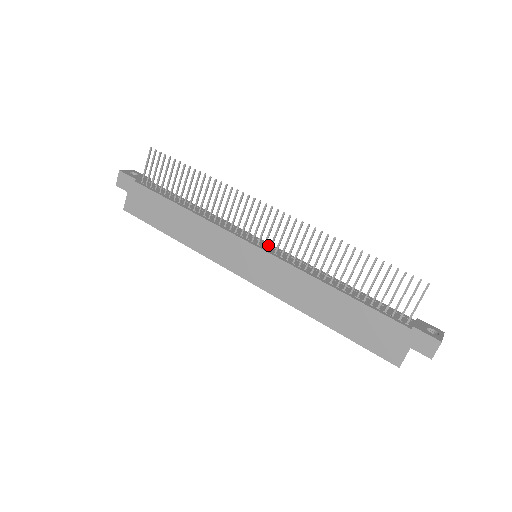
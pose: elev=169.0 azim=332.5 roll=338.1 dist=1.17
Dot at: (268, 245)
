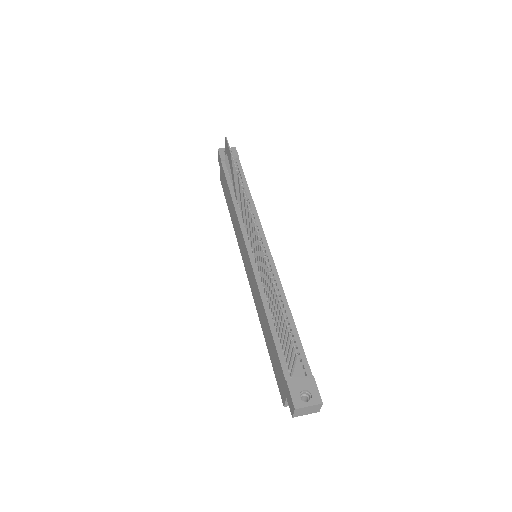
Dot at: (264, 250)
